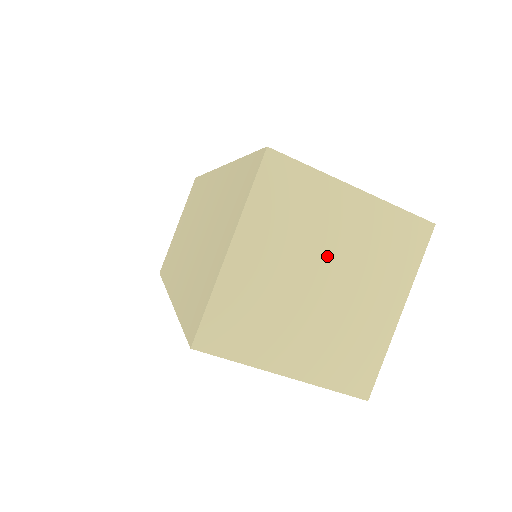
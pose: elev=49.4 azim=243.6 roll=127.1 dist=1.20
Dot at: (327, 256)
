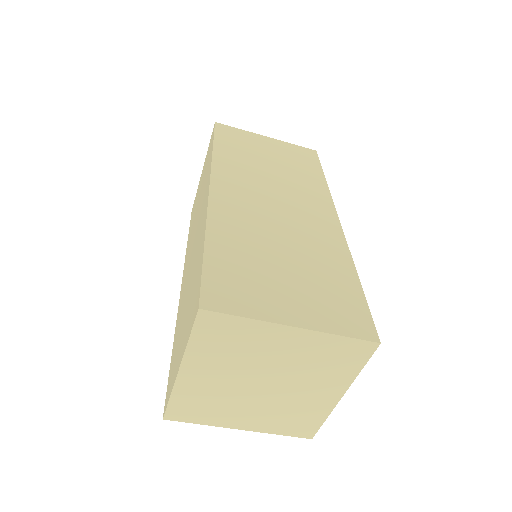
Dot at: (268, 370)
